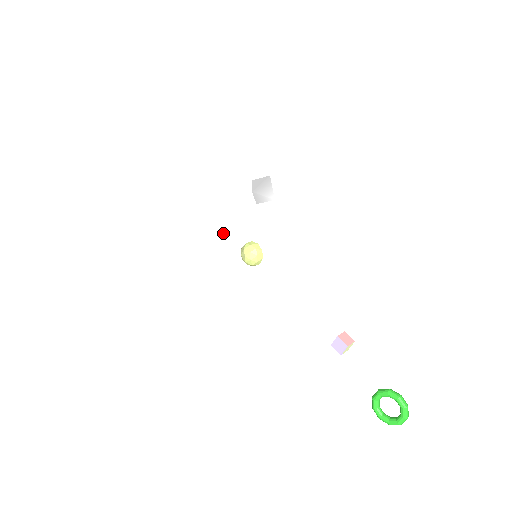
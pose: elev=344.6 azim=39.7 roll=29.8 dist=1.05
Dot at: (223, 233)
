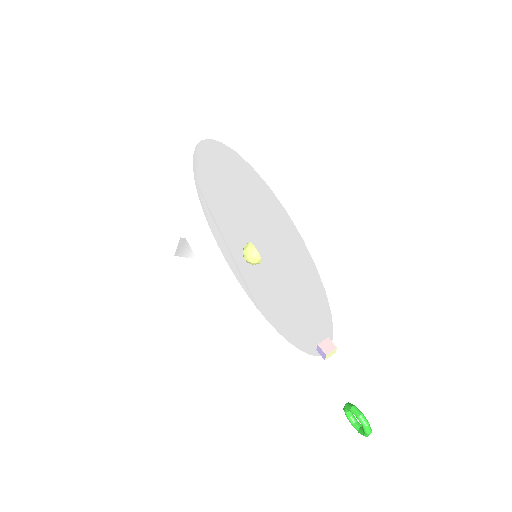
Dot at: (232, 230)
